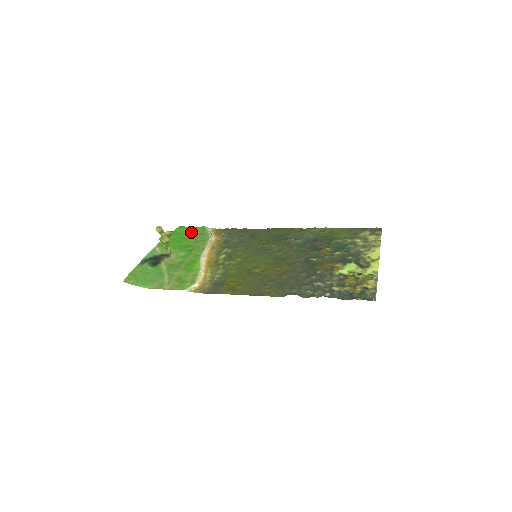
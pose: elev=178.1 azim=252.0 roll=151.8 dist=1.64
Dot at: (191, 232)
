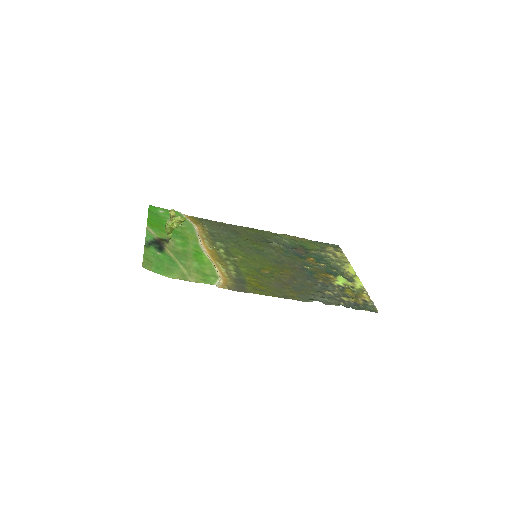
Dot at: (167, 215)
